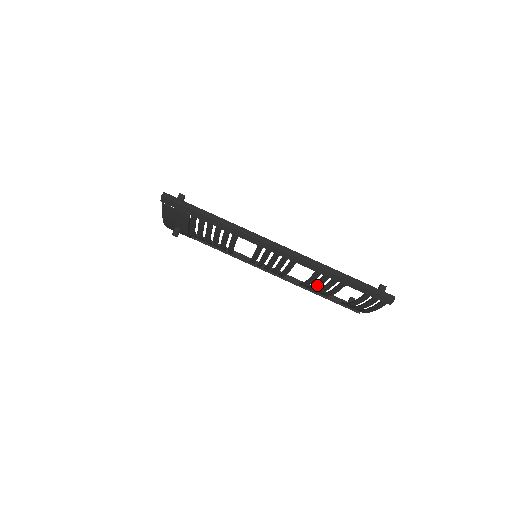
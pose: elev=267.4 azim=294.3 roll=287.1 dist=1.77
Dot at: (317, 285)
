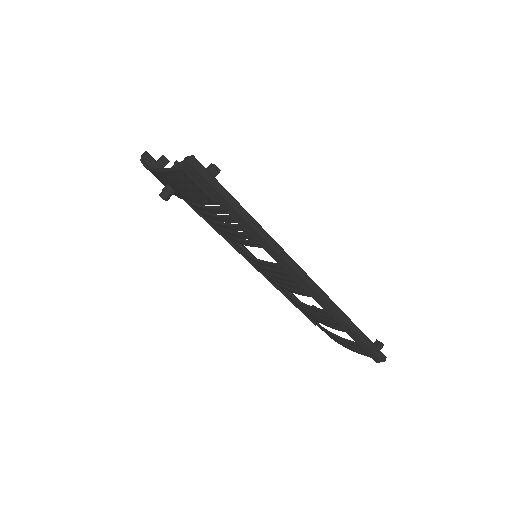
Dot at: (309, 311)
